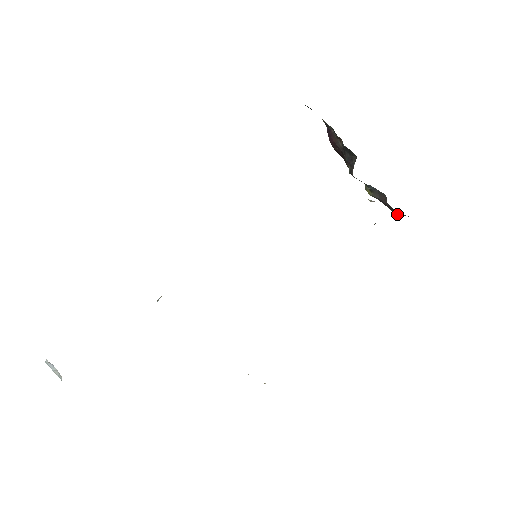
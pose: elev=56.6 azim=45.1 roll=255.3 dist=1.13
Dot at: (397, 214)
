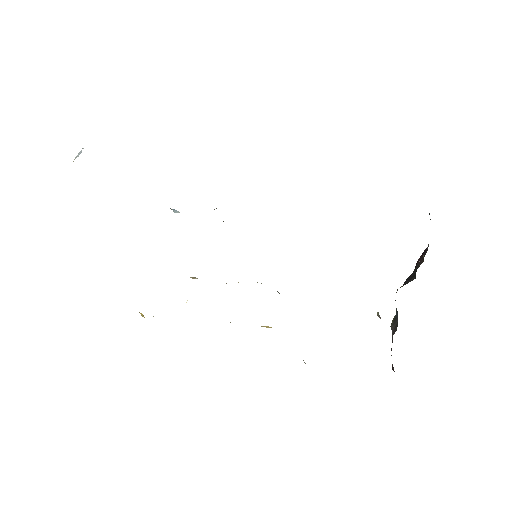
Dot at: (393, 369)
